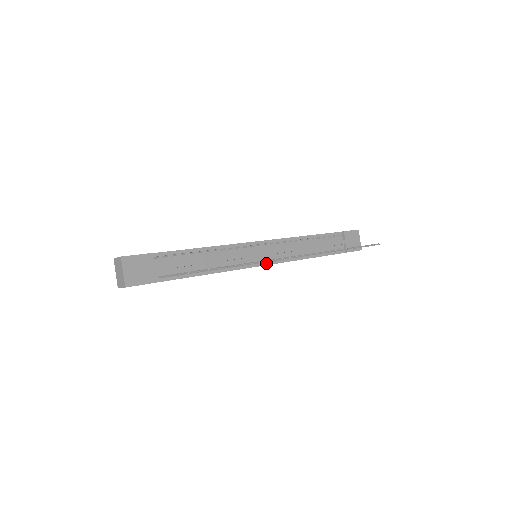
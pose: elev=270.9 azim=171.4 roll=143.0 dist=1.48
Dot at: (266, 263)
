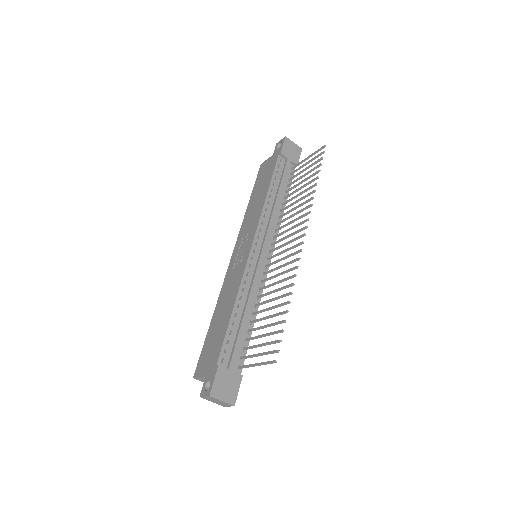
Dot at: (270, 255)
